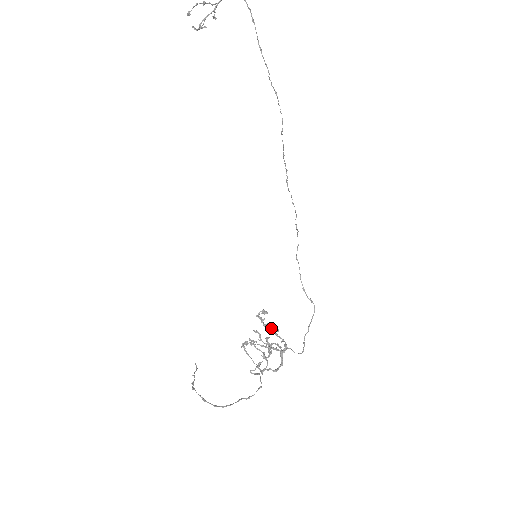
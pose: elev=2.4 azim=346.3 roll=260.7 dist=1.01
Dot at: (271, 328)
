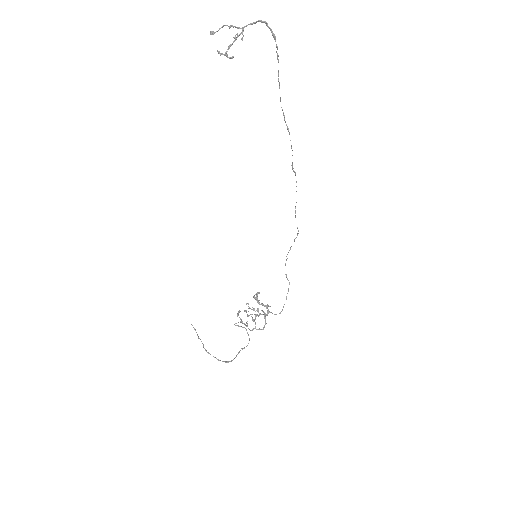
Dot at: (258, 300)
